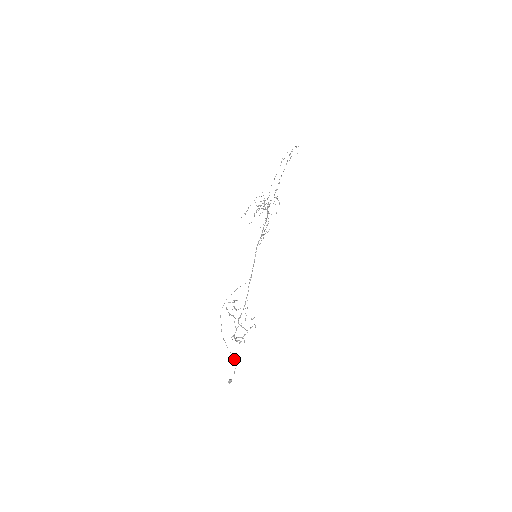
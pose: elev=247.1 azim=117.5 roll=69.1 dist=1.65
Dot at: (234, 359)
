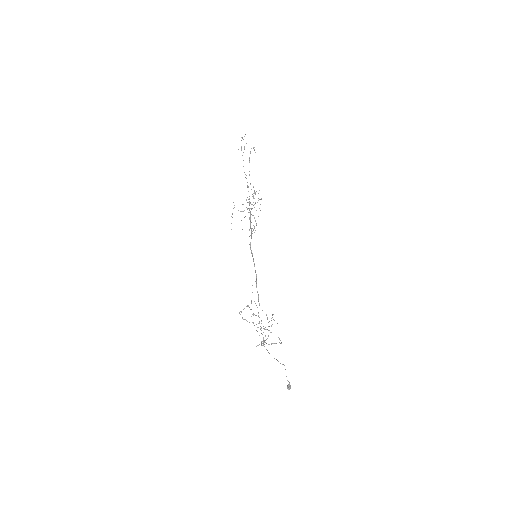
Dot at: occluded
